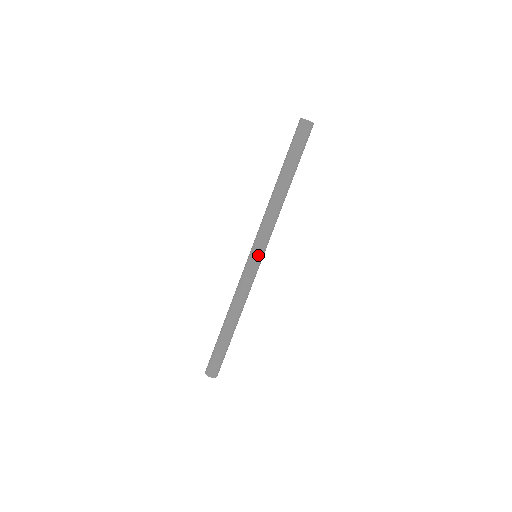
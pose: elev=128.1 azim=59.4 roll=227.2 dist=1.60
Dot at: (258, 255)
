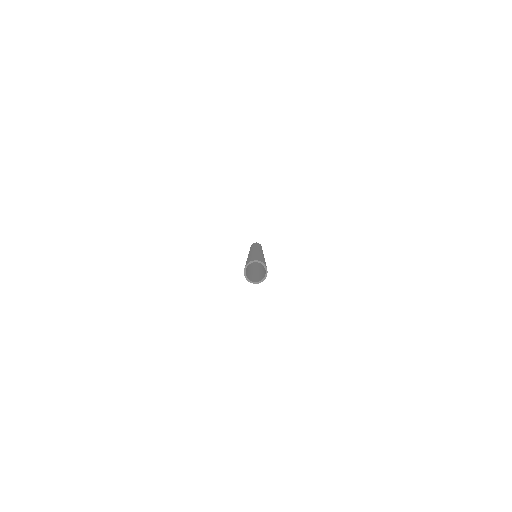
Dot at: occluded
